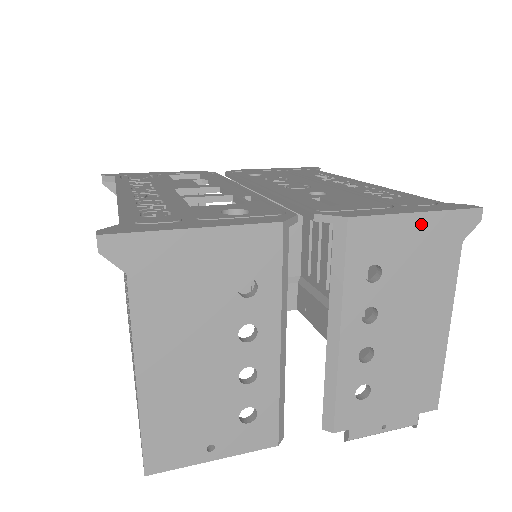
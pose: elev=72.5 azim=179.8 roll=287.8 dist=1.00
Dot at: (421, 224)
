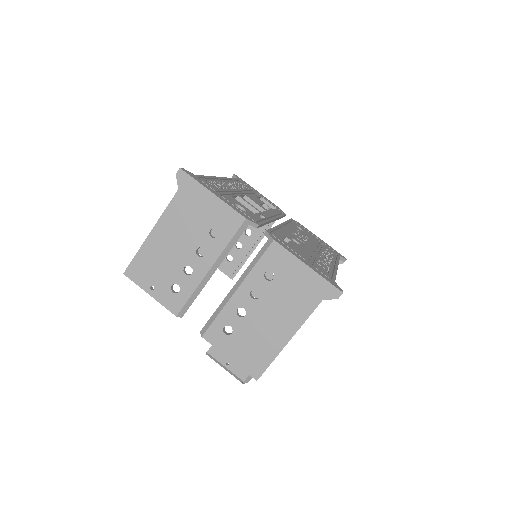
Dot at: (306, 273)
